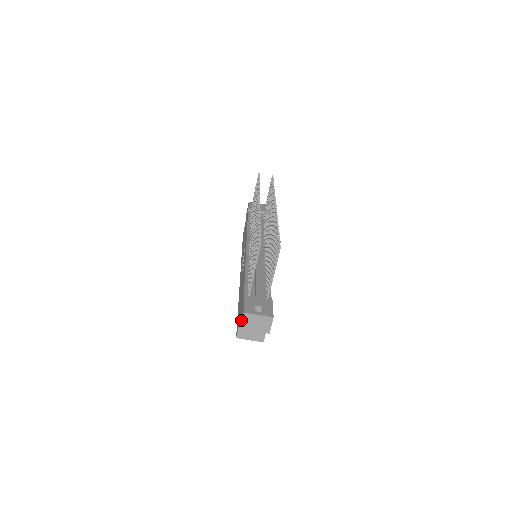
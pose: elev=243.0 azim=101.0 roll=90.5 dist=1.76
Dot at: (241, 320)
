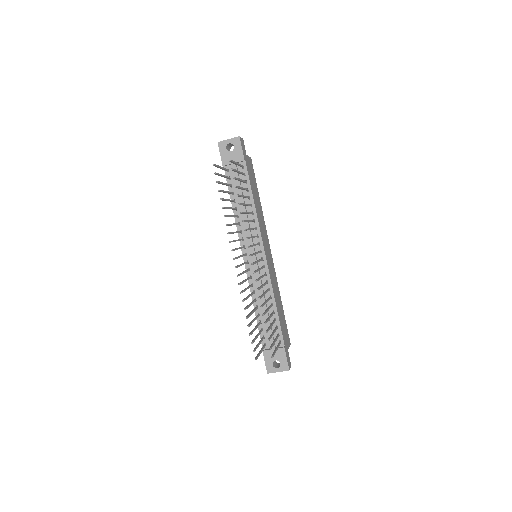
Dot at: occluded
